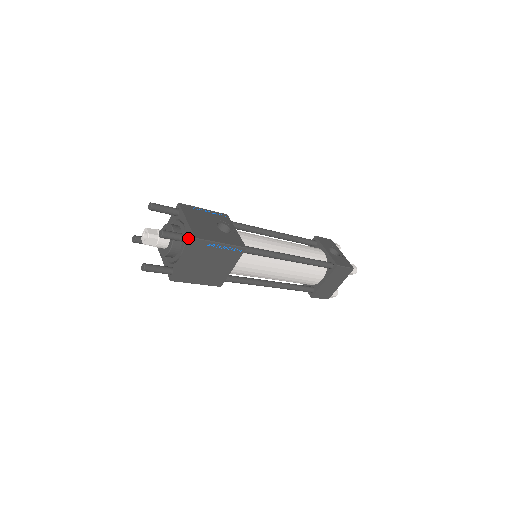
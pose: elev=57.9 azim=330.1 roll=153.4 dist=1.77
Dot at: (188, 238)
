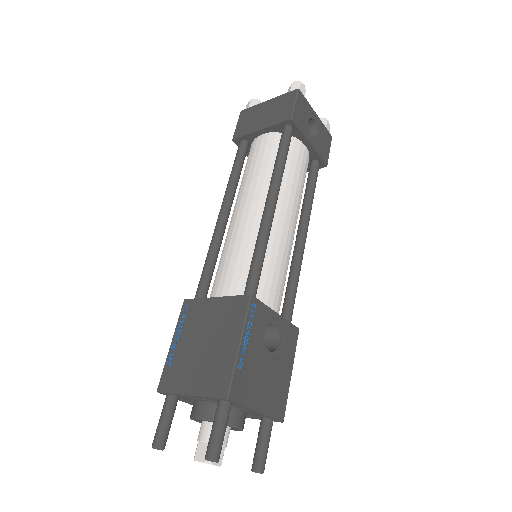
Dot at: occluded
